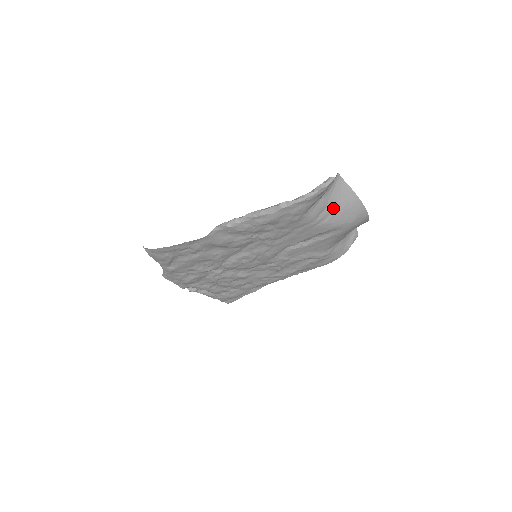
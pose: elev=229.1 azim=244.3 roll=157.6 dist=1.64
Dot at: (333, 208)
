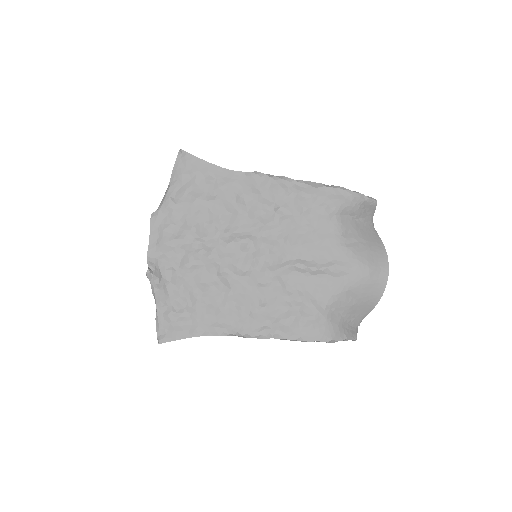
Dot at: (360, 240)
